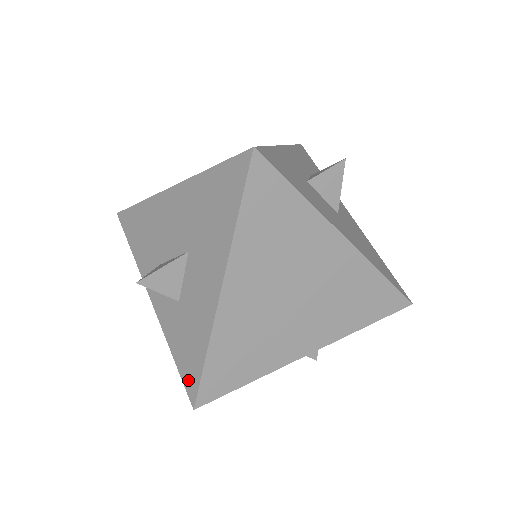
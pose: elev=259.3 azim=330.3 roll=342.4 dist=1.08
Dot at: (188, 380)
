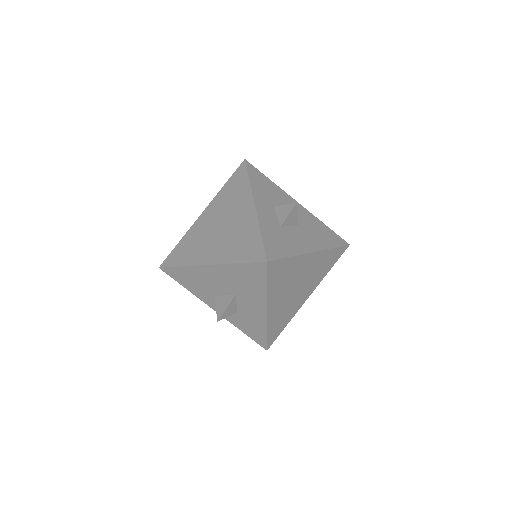
Dot at: (258, 341)
